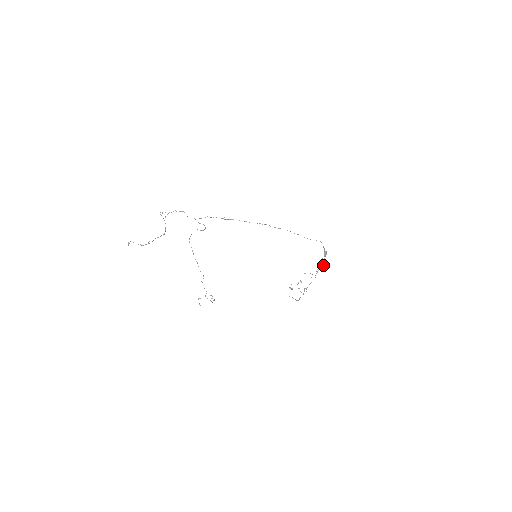
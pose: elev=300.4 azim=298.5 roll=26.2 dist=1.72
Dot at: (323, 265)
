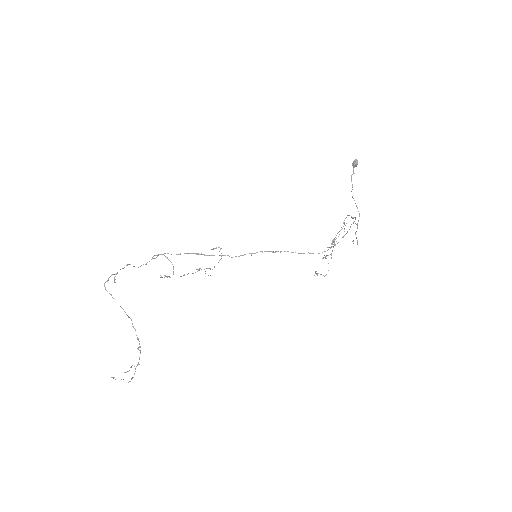
Dot at: occluded
